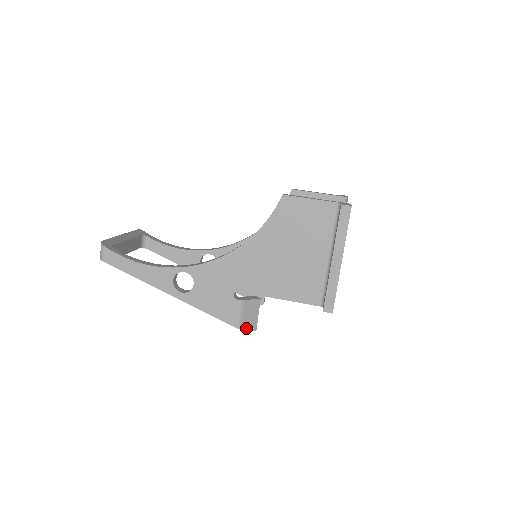
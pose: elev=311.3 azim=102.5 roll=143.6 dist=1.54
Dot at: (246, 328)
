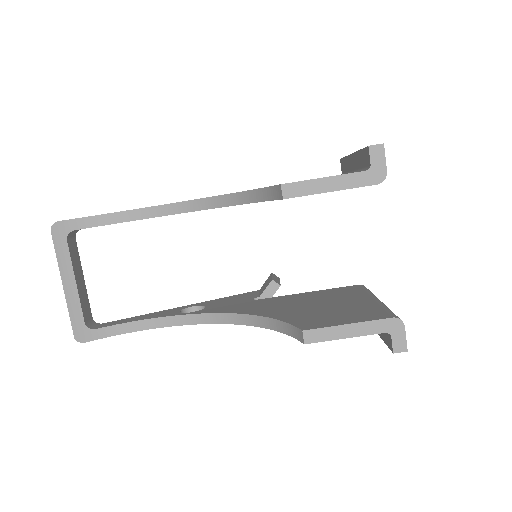
Dot at: occluded
